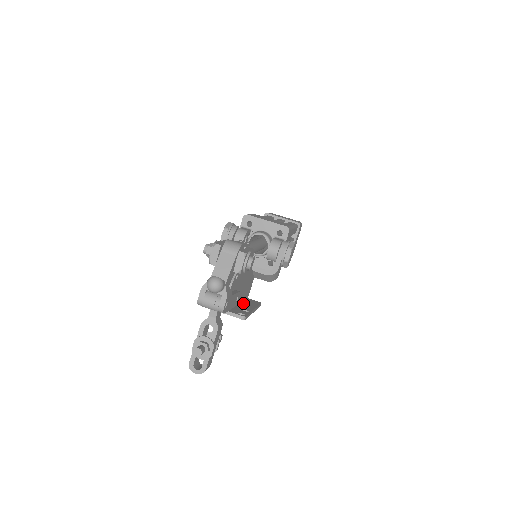
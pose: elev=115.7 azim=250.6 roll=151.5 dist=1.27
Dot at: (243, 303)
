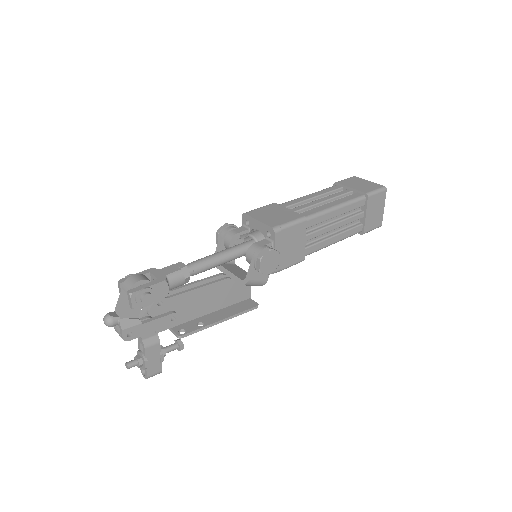
Dot at: (222, 310)
